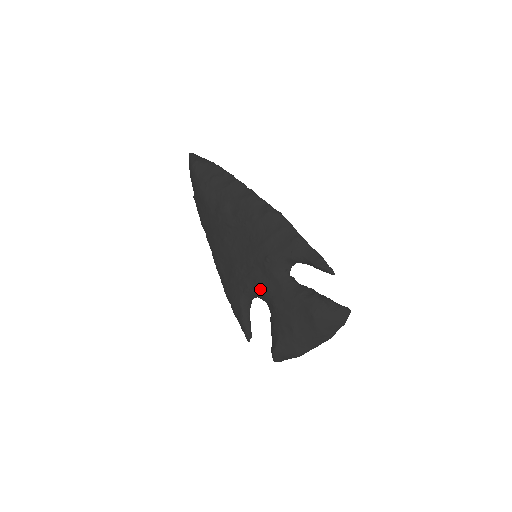
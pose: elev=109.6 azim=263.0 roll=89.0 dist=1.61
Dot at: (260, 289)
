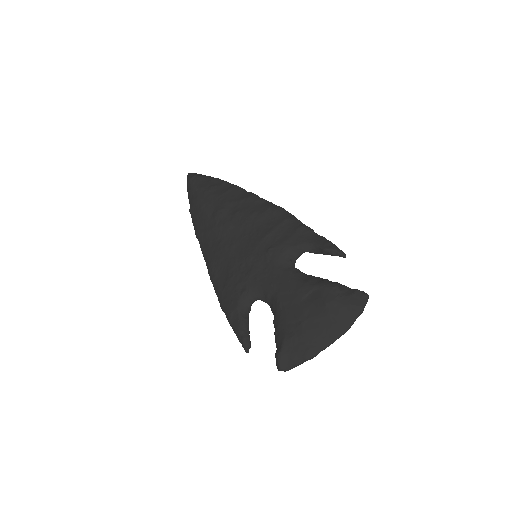
Dot at: (261, 286)
